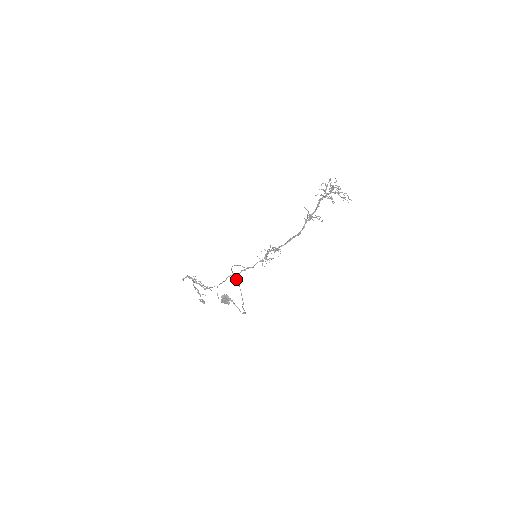
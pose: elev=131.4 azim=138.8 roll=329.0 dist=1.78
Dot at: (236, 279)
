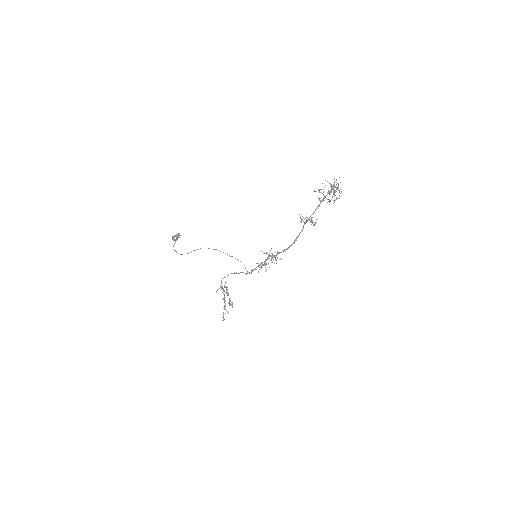
Dot at: (213, 249)
